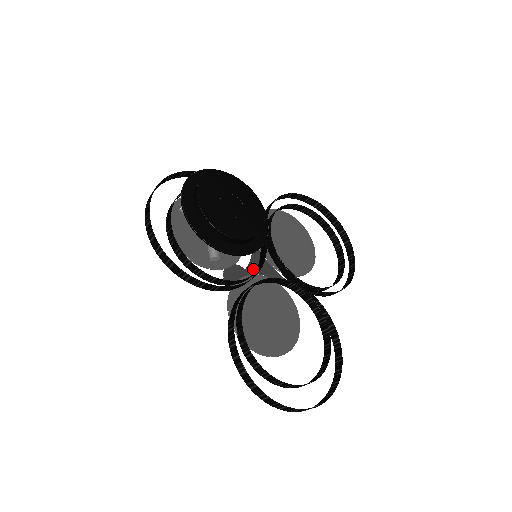
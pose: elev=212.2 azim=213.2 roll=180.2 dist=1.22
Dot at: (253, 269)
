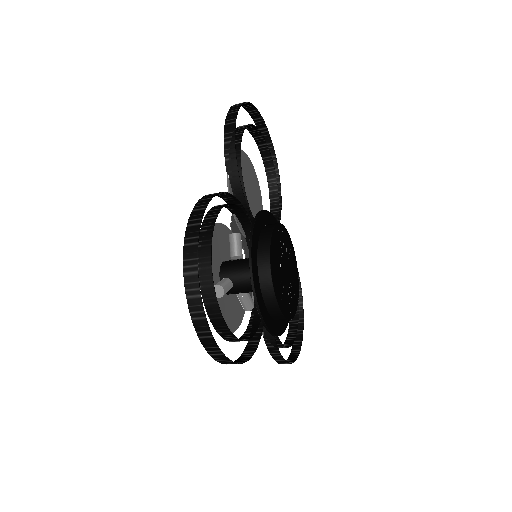
Dot at: occluded
